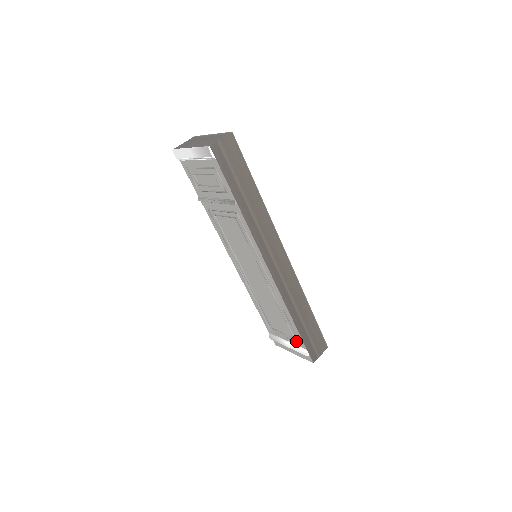
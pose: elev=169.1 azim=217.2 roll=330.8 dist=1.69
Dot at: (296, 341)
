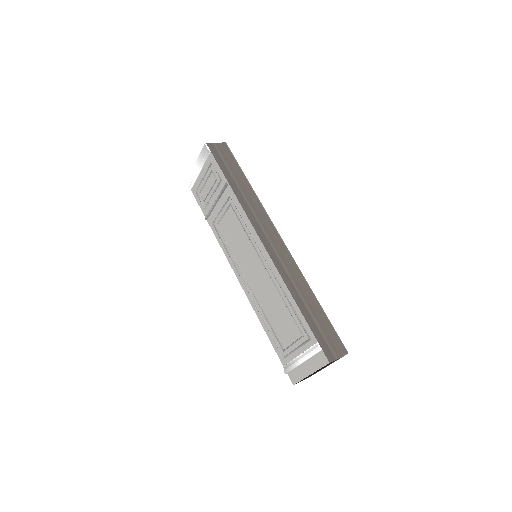
Dot at: (306, 340)
